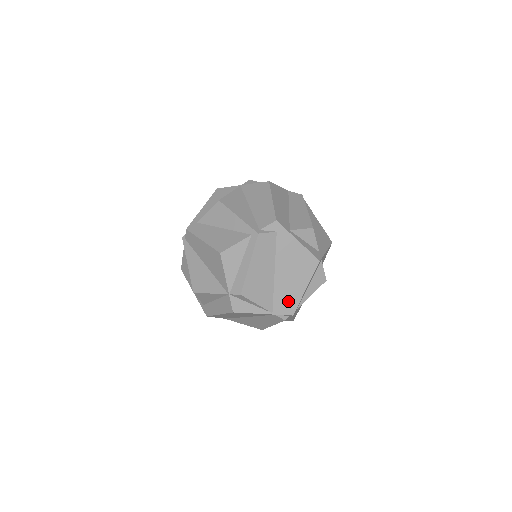
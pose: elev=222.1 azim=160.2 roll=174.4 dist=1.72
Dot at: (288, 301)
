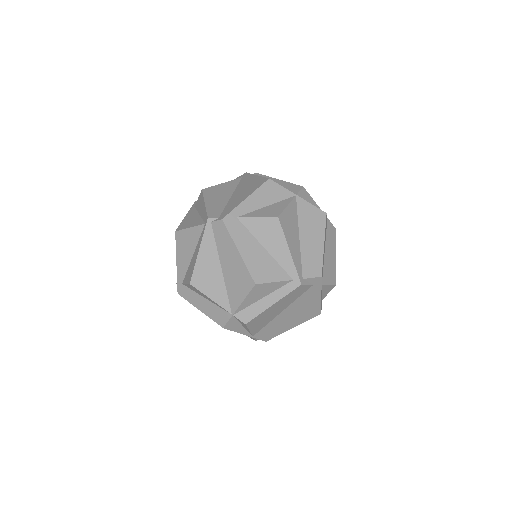
Dot at: (272, 332)
